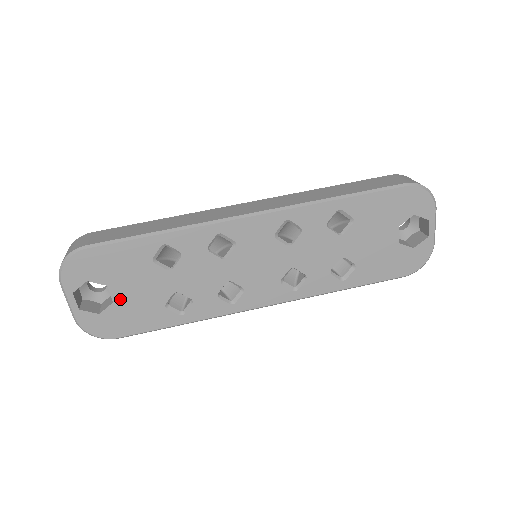
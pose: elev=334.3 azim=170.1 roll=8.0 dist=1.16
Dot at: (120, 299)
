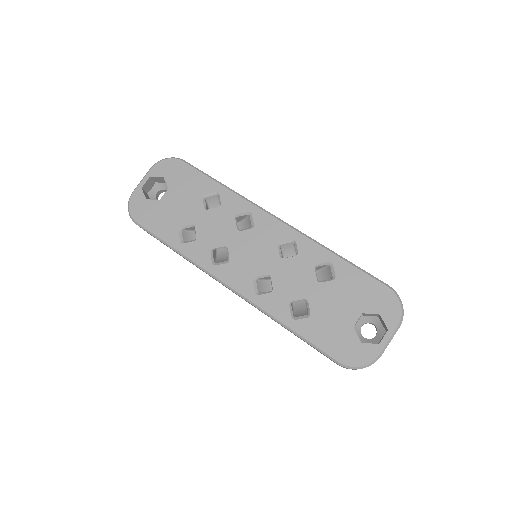
Dot at: (165, 201)
